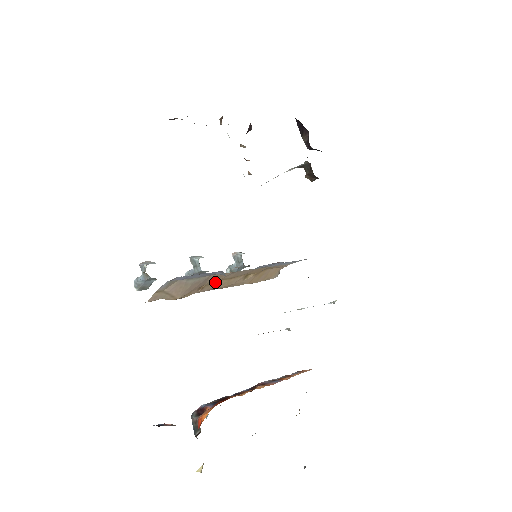
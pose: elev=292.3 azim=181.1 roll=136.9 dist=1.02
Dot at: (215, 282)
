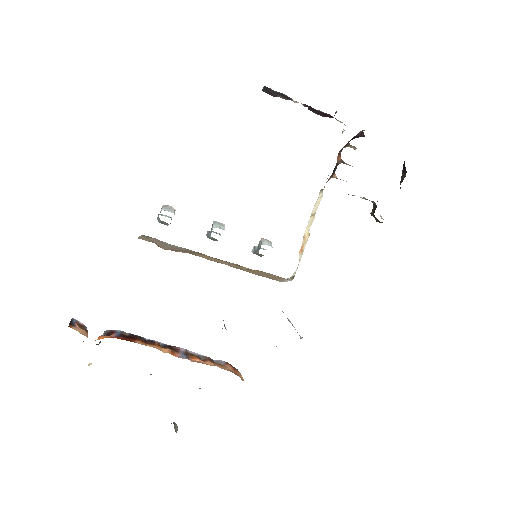
Dot at: (203, 255)
